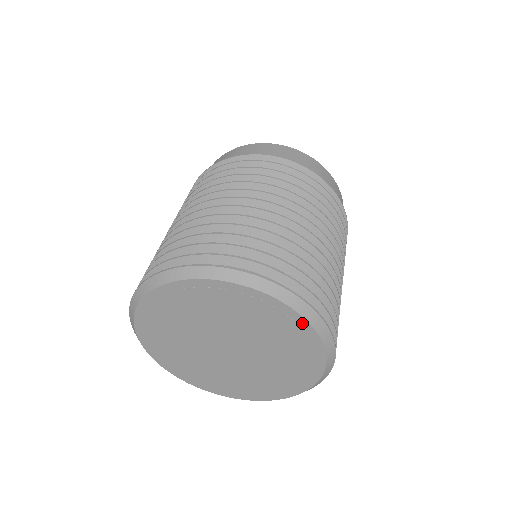
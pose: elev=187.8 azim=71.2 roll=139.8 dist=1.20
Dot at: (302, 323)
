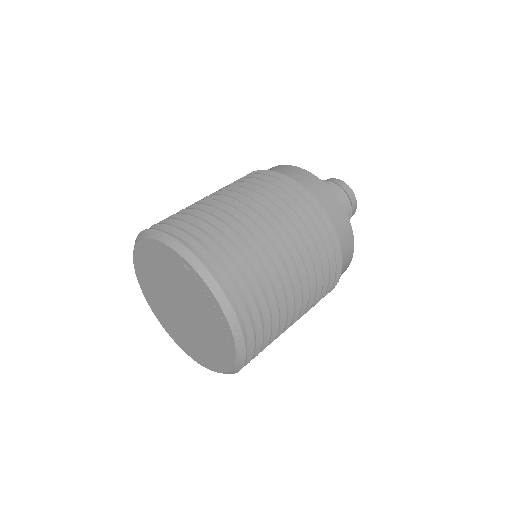
Dot at: (219, 308)
